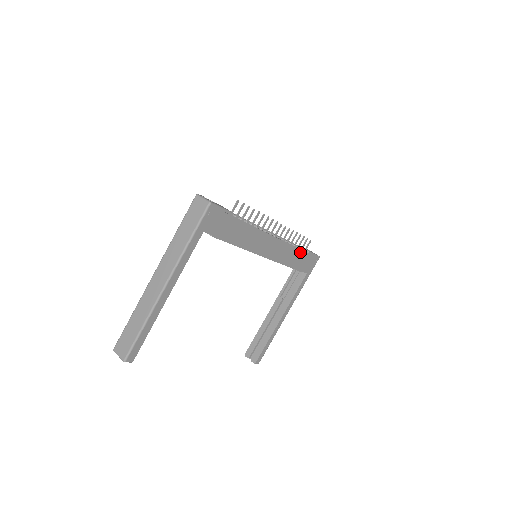
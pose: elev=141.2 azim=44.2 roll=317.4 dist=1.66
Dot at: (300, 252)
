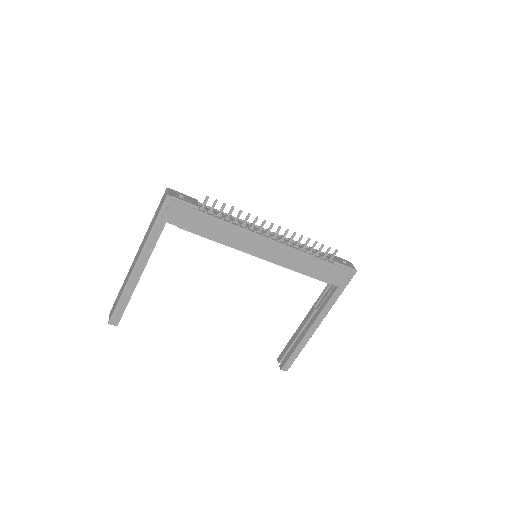
Dot at: (318, 260)
